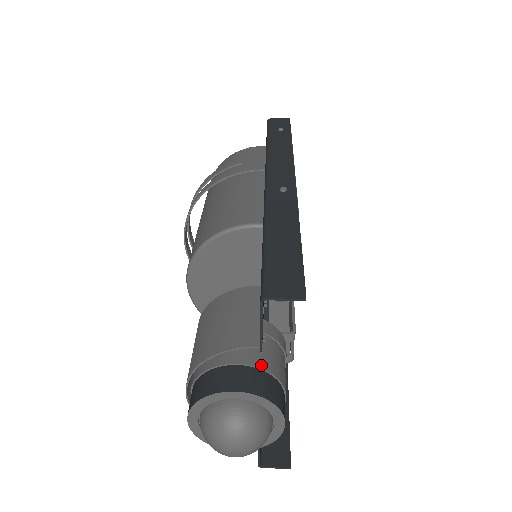
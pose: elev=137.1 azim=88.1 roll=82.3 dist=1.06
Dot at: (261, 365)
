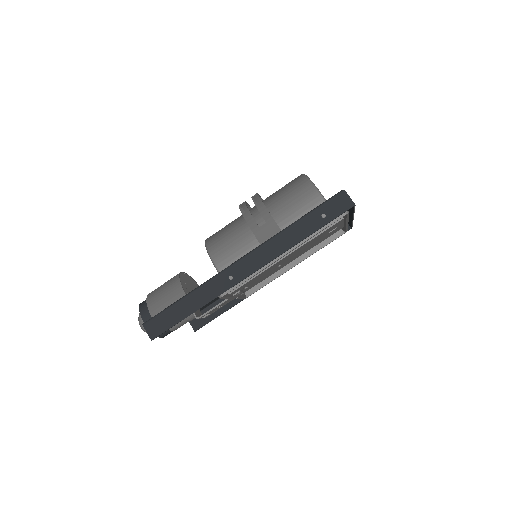
Dot at: occluded
